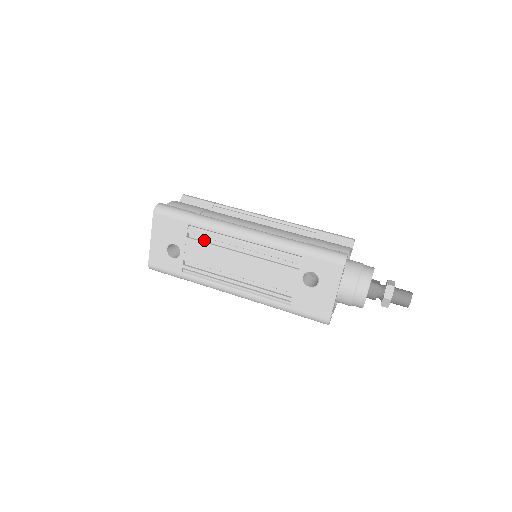
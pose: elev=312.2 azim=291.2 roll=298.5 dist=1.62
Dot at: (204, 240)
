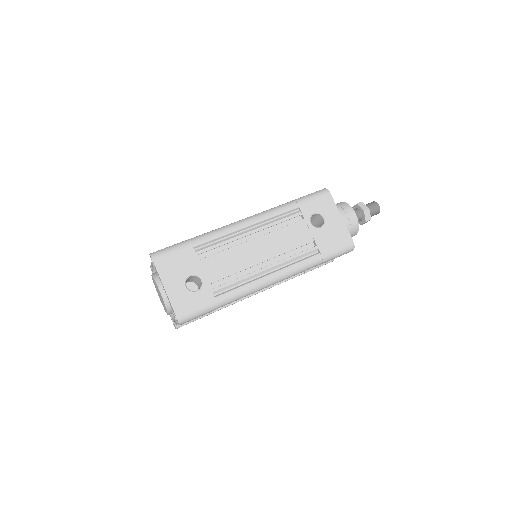
Dot at: (214, 254)
